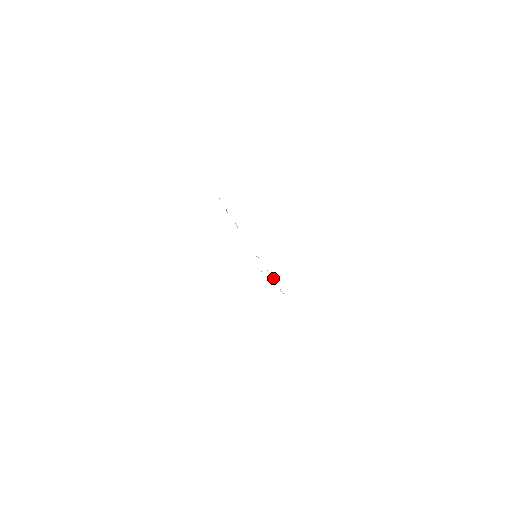
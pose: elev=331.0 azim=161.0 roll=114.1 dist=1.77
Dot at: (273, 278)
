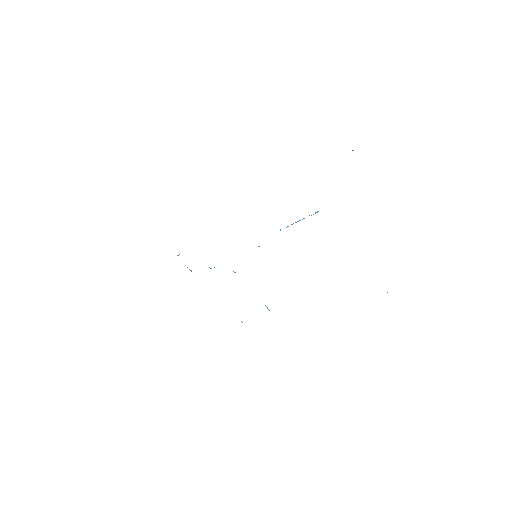
Dot at: occluded
